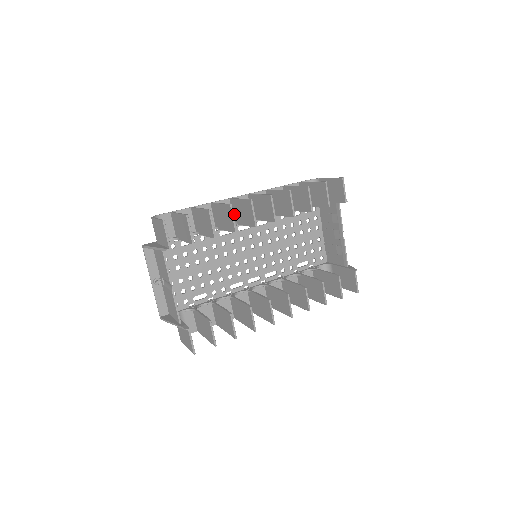
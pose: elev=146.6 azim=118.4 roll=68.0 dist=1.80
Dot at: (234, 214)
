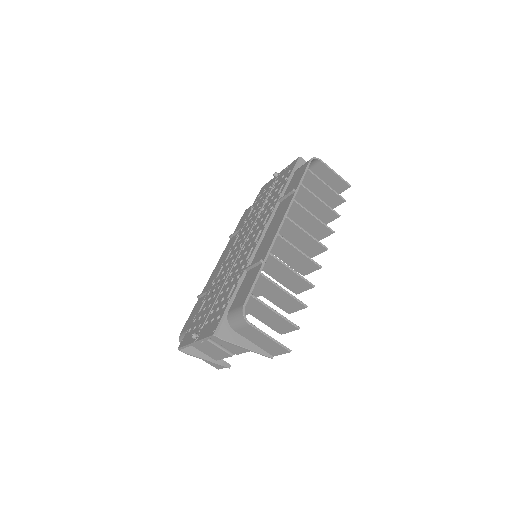
Dot at: occluded
